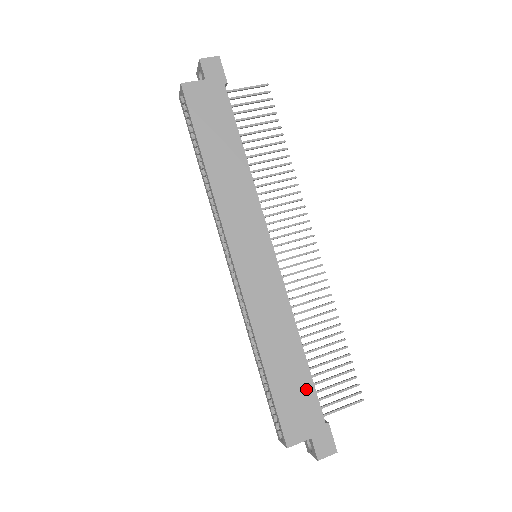
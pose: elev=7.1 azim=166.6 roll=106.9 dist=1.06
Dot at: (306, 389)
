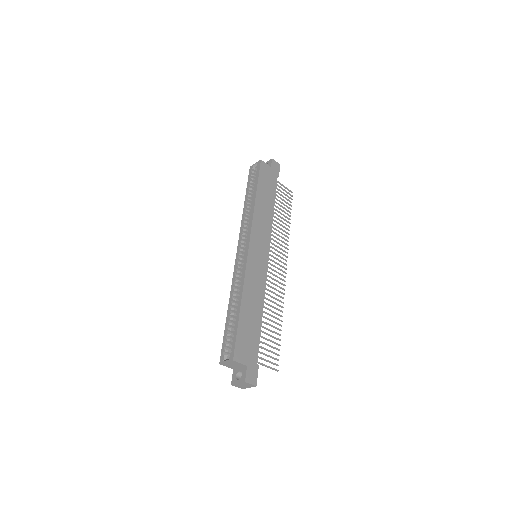
Dot at: (255, 337)
